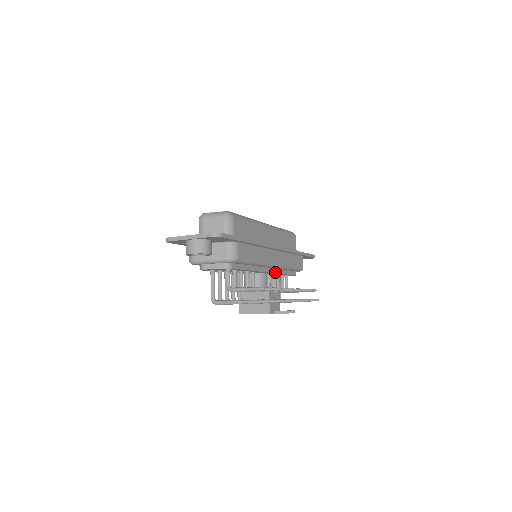
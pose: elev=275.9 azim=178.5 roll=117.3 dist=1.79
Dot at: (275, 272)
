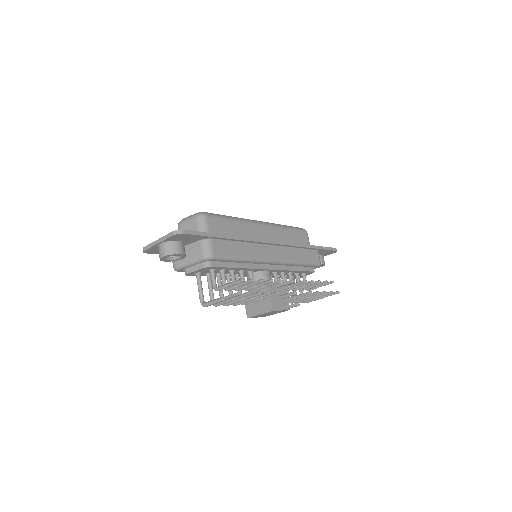
Dot at: (280, 269)
